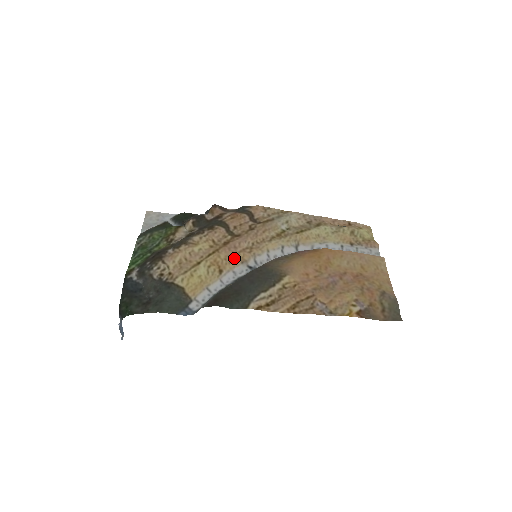
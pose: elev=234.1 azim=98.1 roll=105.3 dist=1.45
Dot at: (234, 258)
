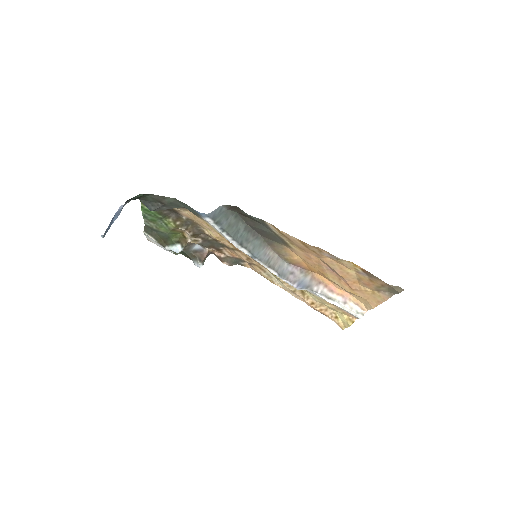
Dot at: occluded
